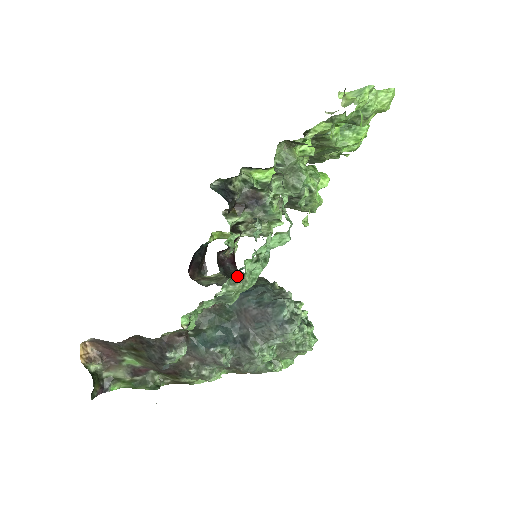
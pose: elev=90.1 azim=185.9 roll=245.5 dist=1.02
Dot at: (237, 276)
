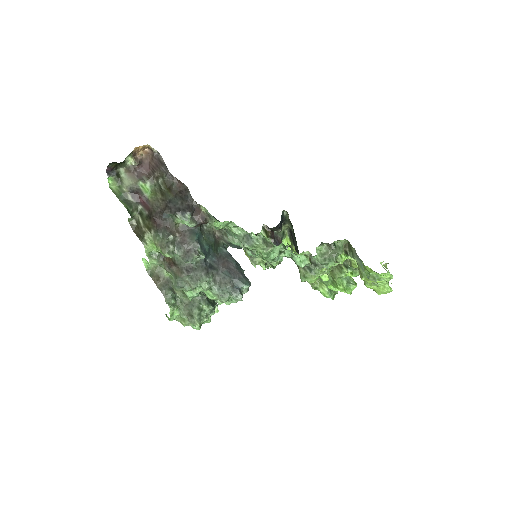
Dot at: (269, 243)
